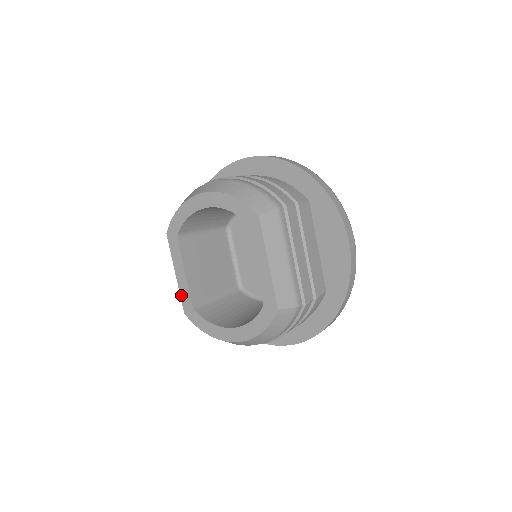
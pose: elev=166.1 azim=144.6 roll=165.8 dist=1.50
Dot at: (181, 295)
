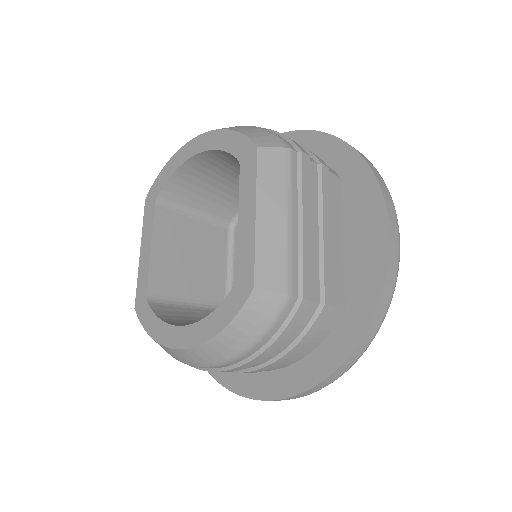
Dot at: (138, 282)
